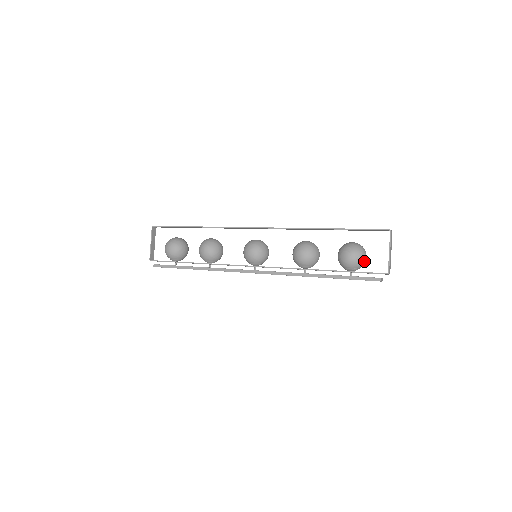
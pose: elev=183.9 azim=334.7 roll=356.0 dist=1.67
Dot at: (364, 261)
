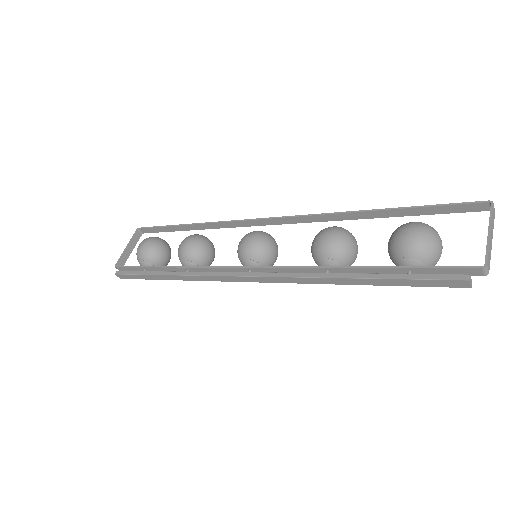
Dot at: (437, 250)
